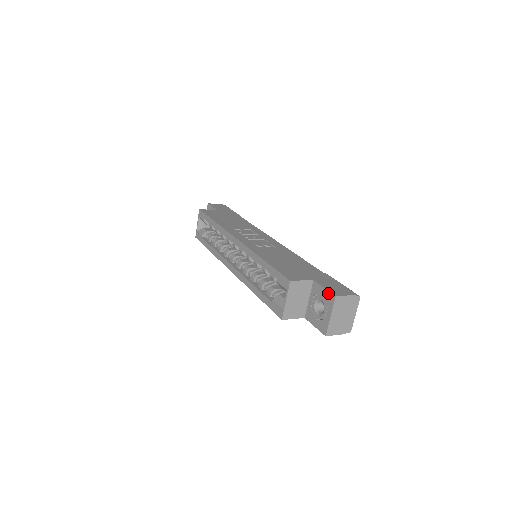
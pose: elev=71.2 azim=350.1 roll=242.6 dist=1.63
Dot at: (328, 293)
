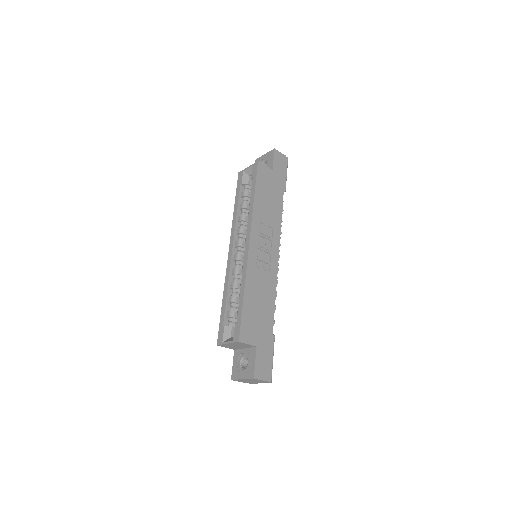
Dot at: (253, 369)
